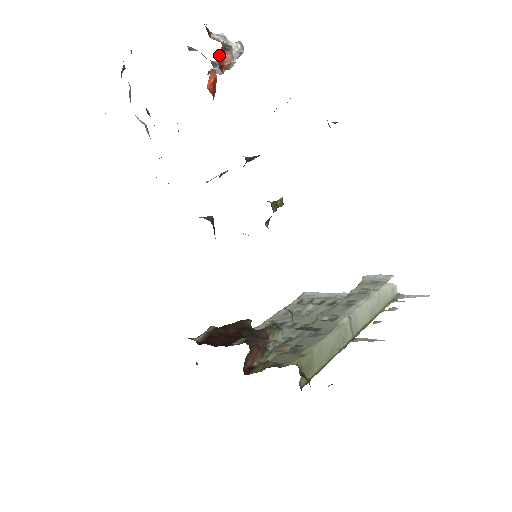
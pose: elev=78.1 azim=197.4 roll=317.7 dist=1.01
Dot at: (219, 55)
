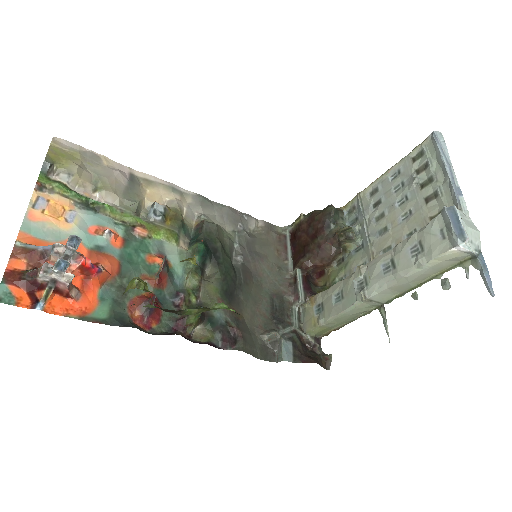
Dot at: (57, 293)
